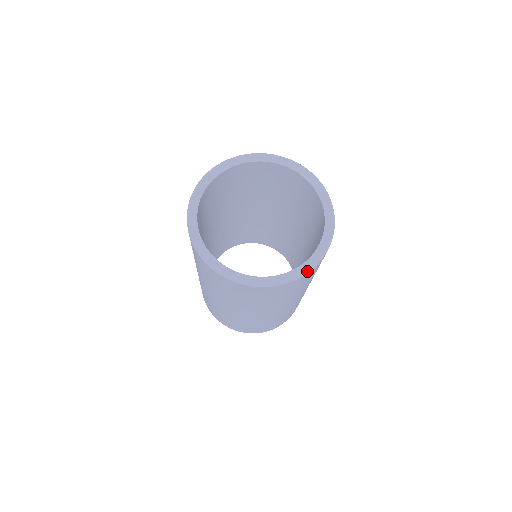
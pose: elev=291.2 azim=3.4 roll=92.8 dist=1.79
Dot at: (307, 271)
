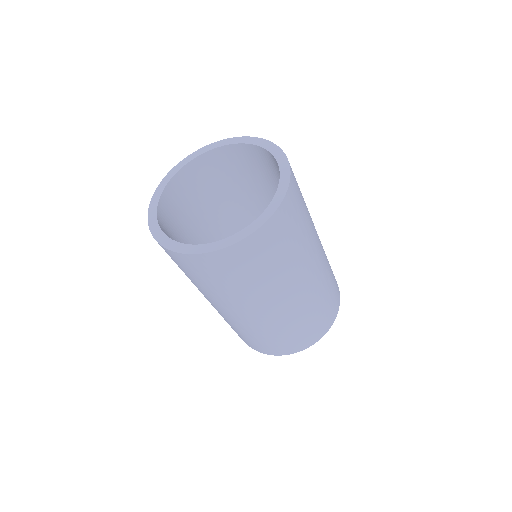
Dot at: (286, 160)
